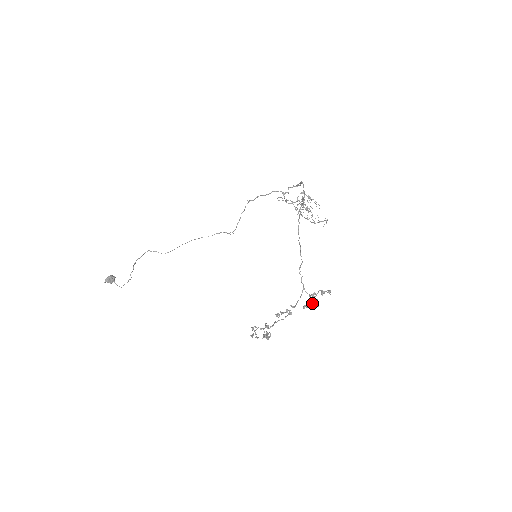
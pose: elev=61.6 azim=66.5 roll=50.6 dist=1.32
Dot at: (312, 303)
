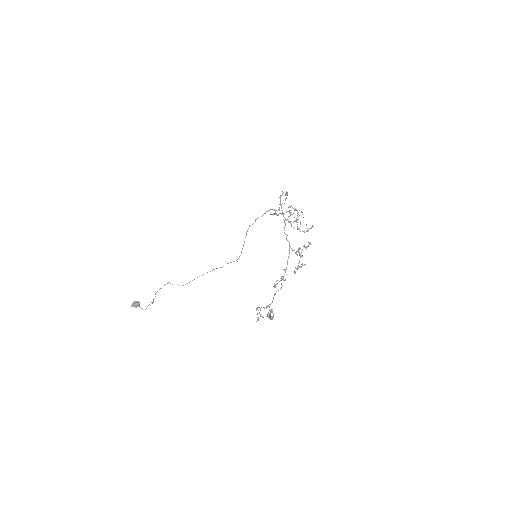
Dot at: (299, 260)
